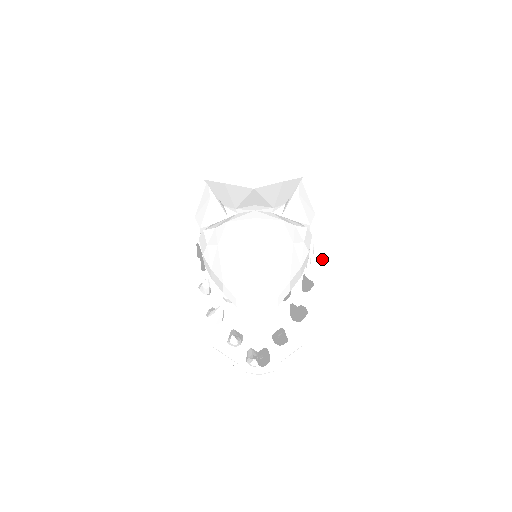
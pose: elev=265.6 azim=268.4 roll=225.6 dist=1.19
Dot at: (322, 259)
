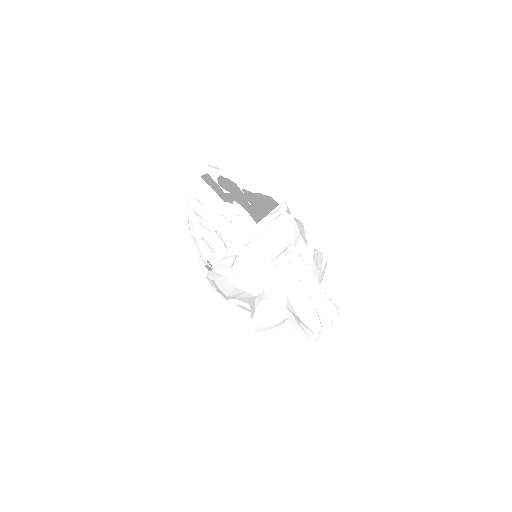
Dot at: occluded
